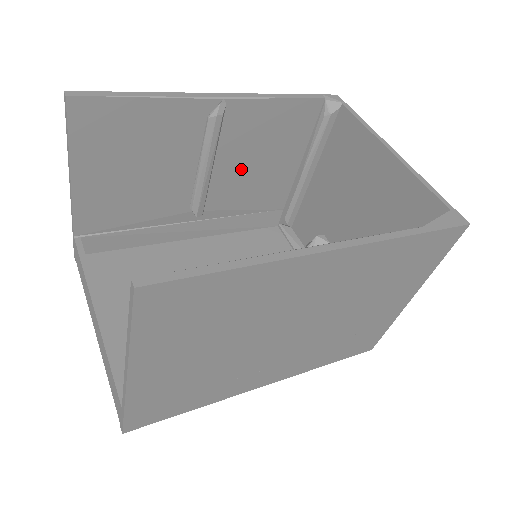
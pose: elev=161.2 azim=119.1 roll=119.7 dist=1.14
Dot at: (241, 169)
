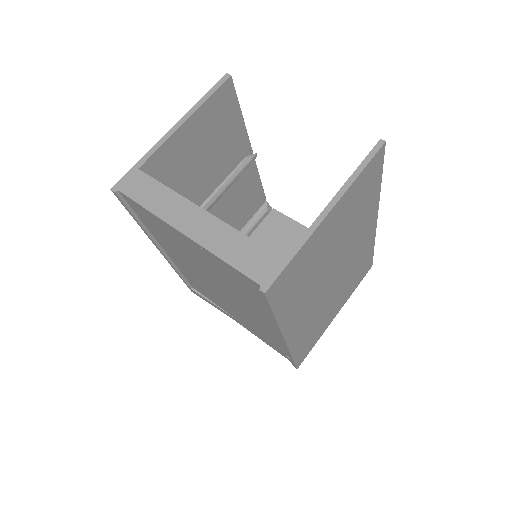
Dot at: (222, 211)
